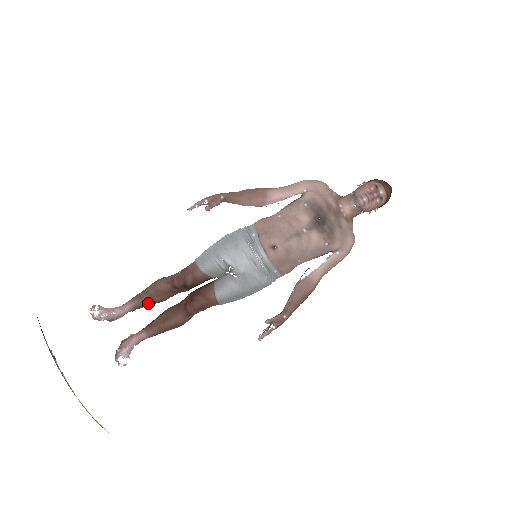
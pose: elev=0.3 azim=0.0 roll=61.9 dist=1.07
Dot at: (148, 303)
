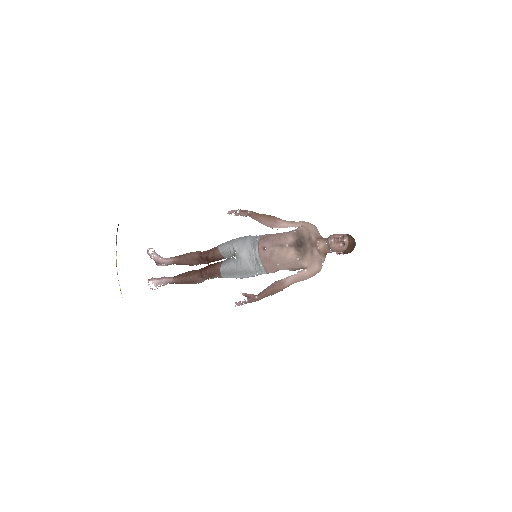
Dot at: (182, 262)
